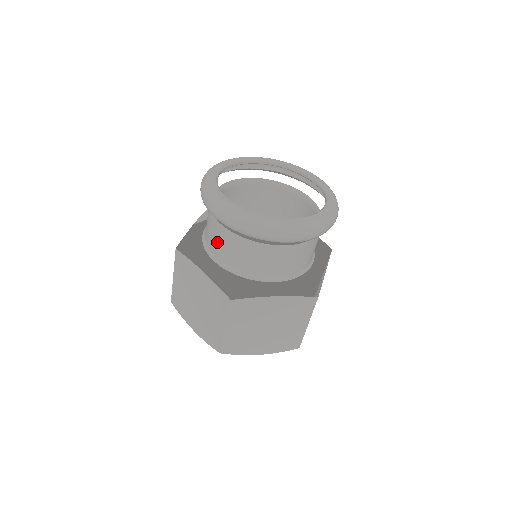
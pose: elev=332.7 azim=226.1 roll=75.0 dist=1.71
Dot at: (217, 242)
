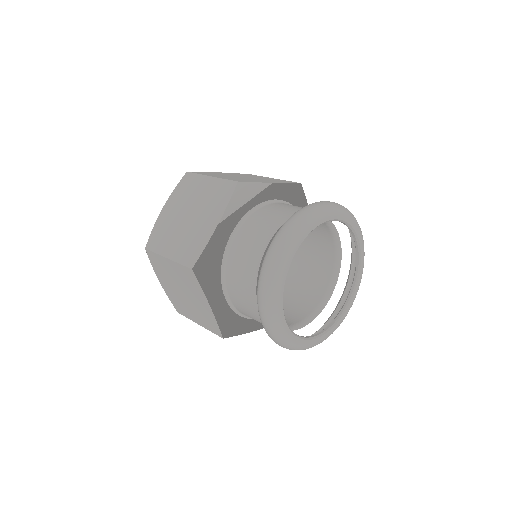
Dot at: (241, 300)
